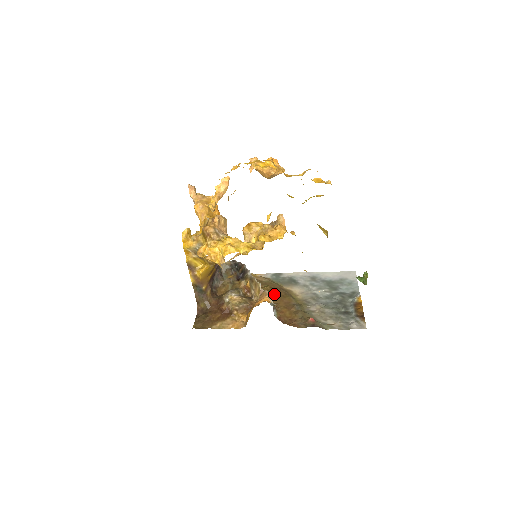
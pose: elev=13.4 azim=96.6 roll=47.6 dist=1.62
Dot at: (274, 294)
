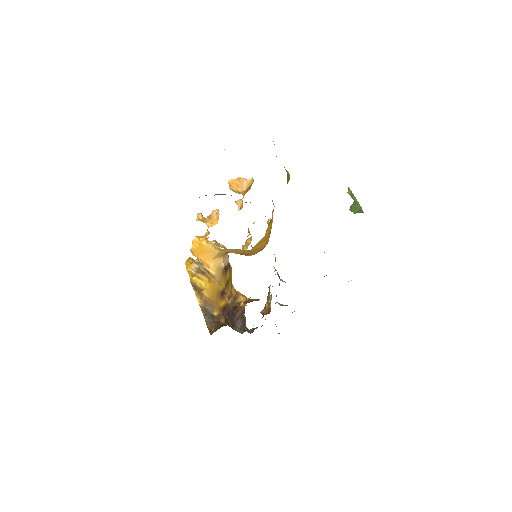
Dot at: occluded
